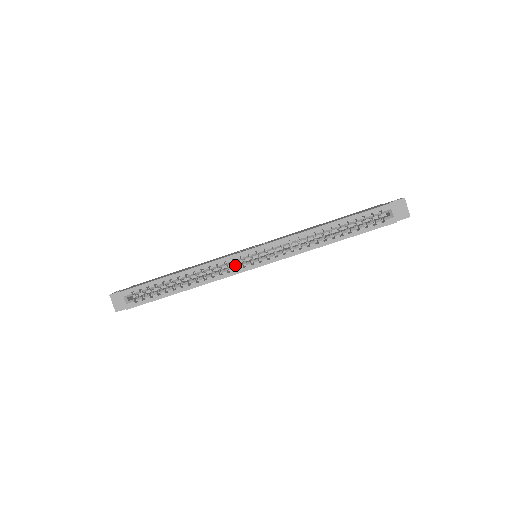
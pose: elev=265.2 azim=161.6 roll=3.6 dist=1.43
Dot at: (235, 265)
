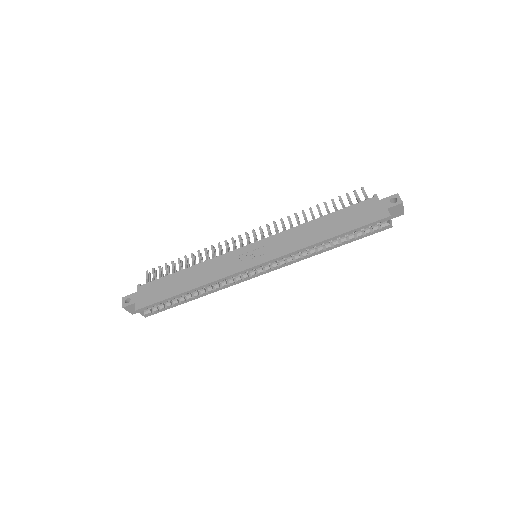
Dot at: occluded
